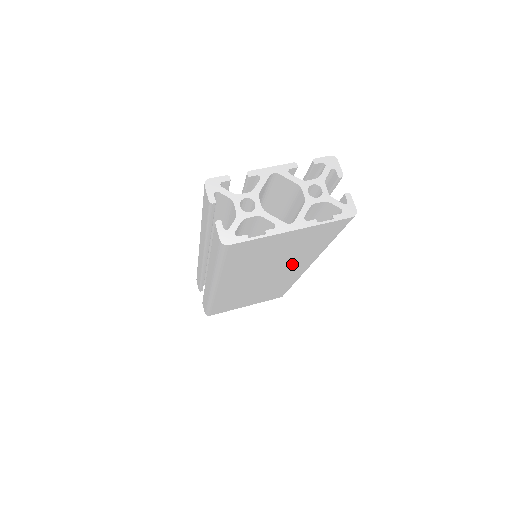
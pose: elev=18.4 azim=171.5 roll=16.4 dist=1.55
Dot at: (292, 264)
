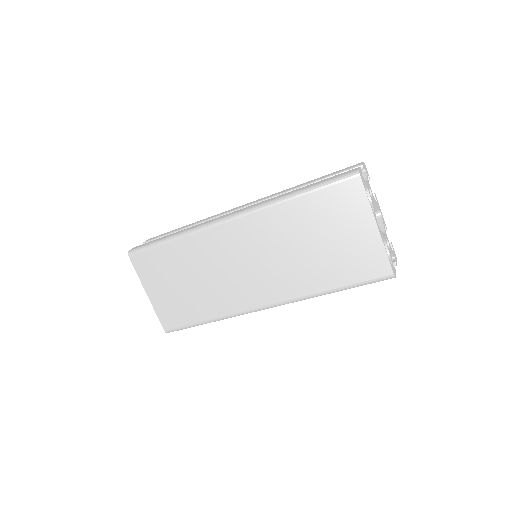
Dot at: (285, 278)
